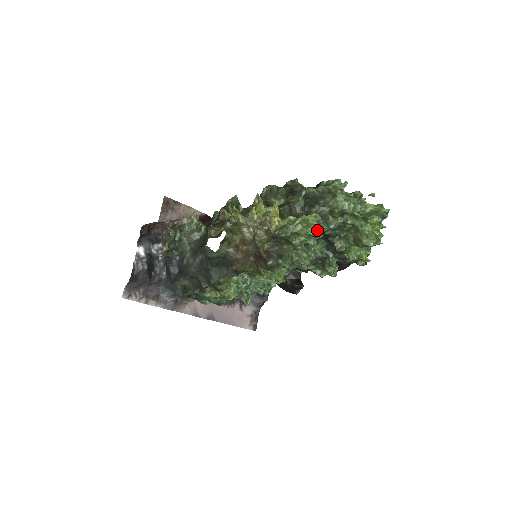
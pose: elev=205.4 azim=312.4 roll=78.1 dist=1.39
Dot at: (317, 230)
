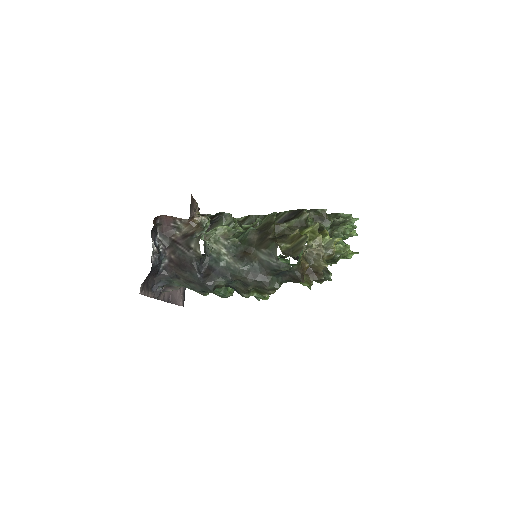
Dot at: occluded
